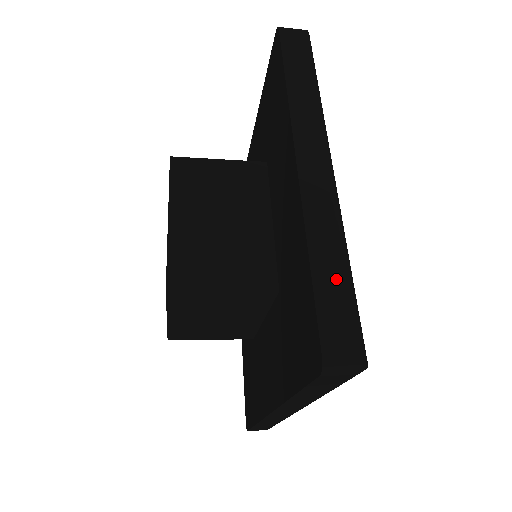
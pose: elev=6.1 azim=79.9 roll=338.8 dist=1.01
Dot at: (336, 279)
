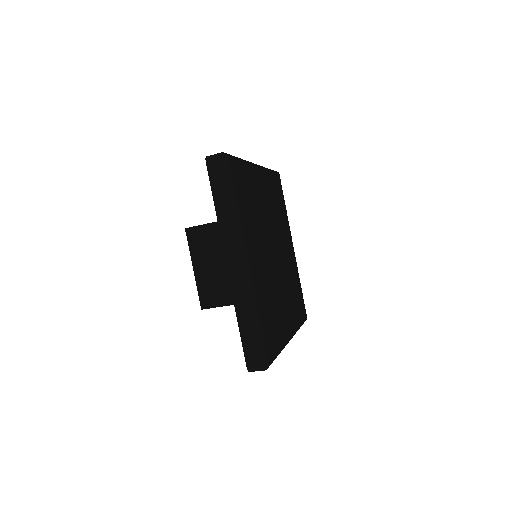
Dot at: occluded
